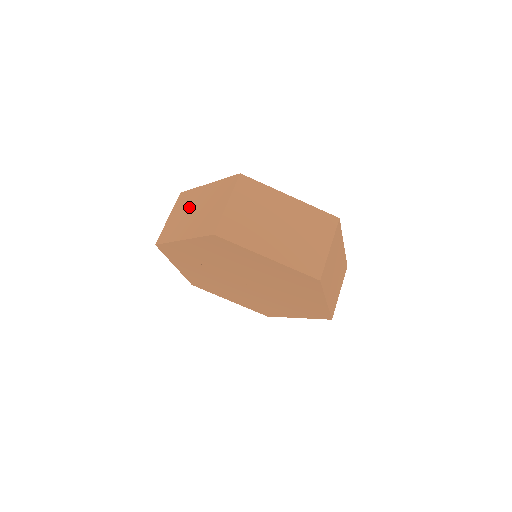
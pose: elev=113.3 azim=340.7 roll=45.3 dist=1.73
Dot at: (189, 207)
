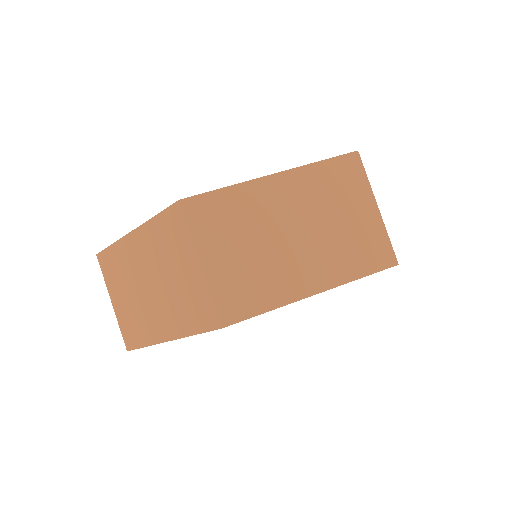
Dot at: (132, 280)
